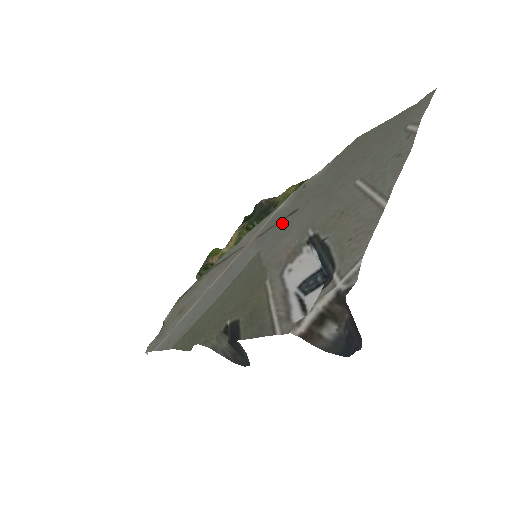
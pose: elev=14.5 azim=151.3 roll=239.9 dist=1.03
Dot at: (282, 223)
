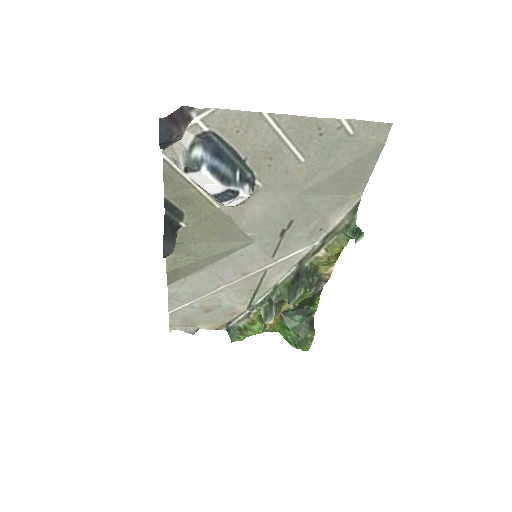
Dot at: (280, 230)
